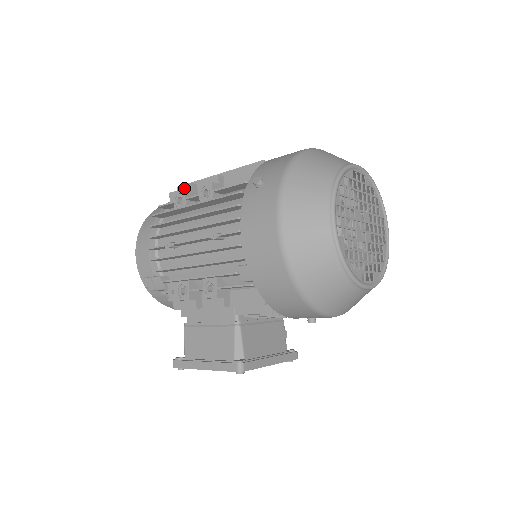
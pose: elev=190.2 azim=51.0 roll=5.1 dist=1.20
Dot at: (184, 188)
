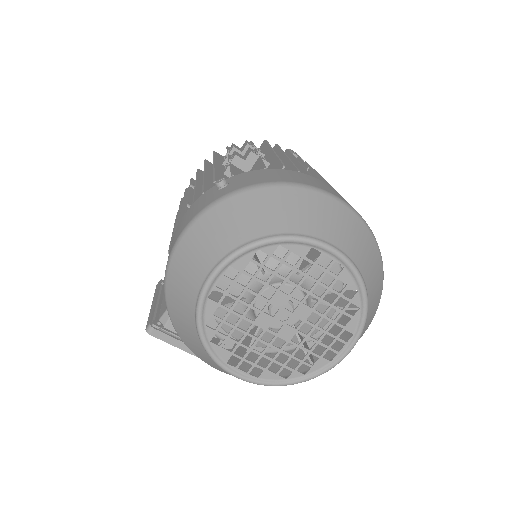
Dot at: (244, 144)
